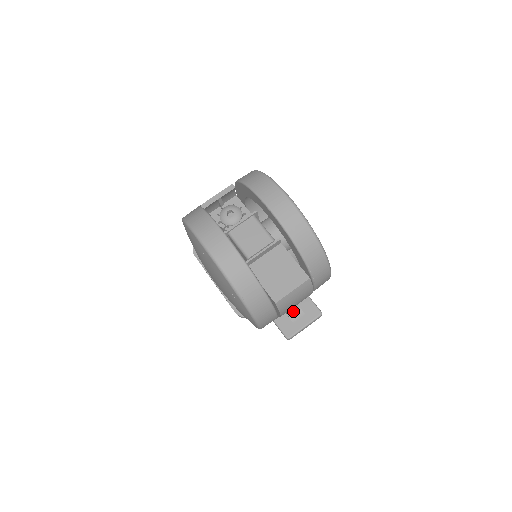
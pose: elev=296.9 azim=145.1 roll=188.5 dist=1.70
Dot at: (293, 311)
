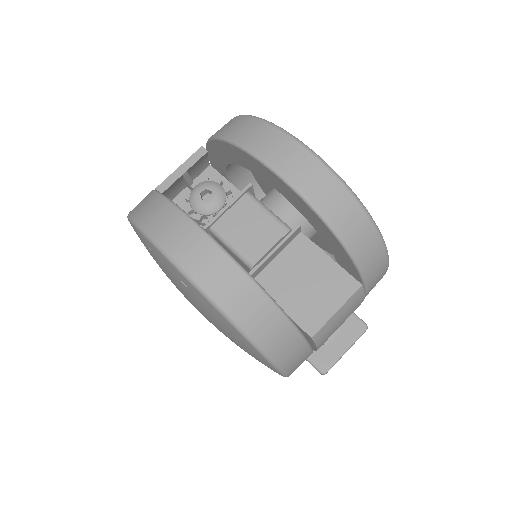
Dot at: occluded
